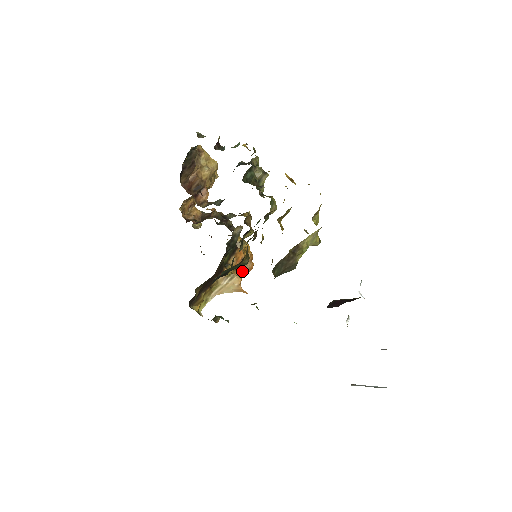
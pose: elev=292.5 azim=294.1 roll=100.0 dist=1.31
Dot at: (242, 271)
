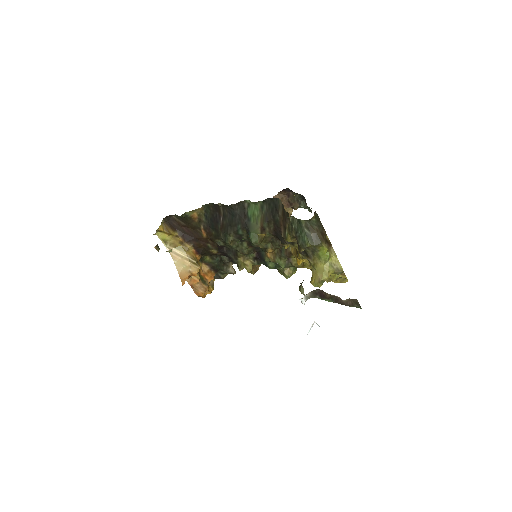
Dot at: (198, 280)
